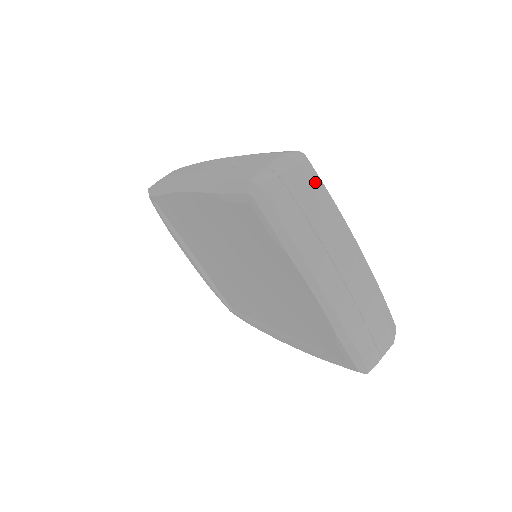
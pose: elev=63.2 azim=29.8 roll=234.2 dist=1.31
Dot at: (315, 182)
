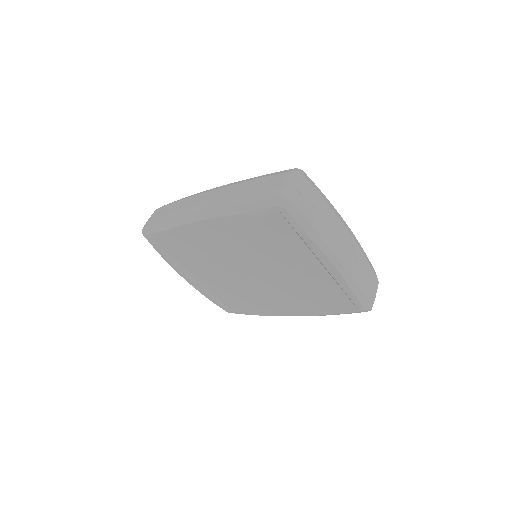
Dot at: (314, 187)
